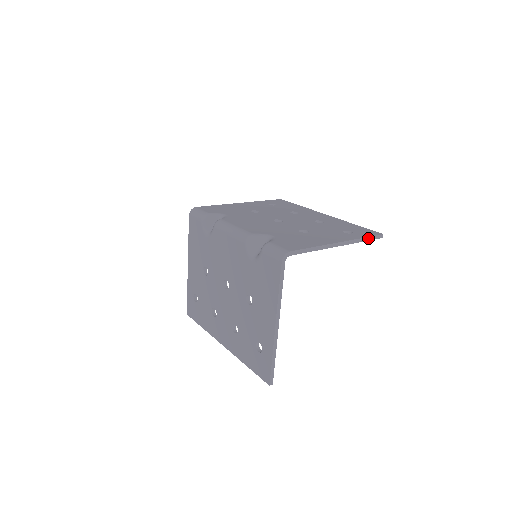
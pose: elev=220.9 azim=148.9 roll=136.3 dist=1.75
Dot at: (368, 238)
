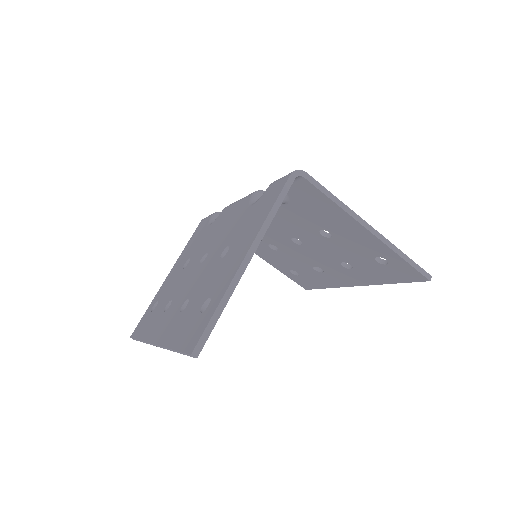
Dot at: (410, 261)
